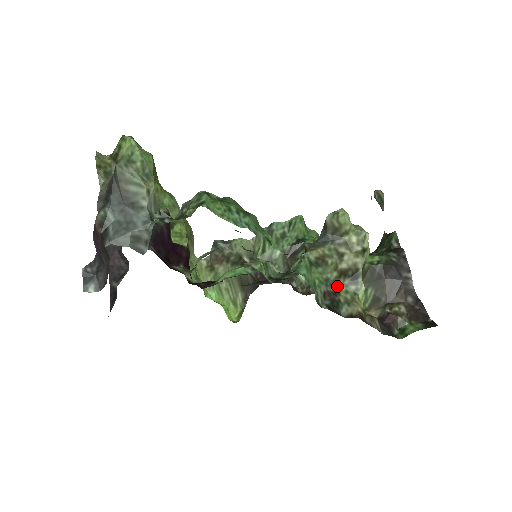
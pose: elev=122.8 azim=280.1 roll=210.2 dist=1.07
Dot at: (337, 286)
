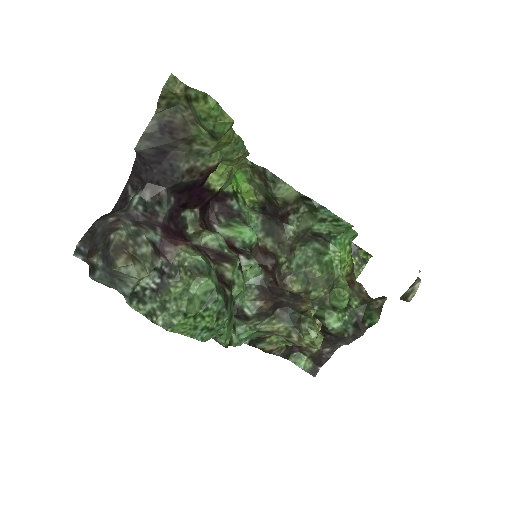
Dot at: occluded
